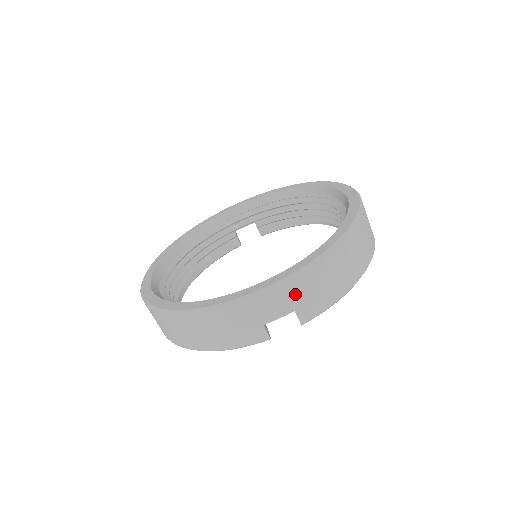
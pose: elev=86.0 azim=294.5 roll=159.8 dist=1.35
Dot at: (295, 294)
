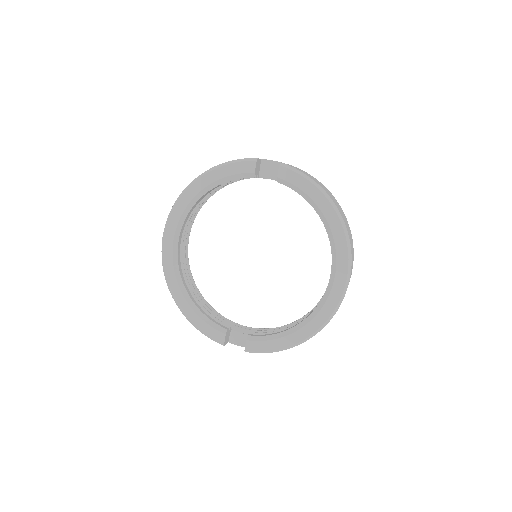
Dot at: (290, 165)
